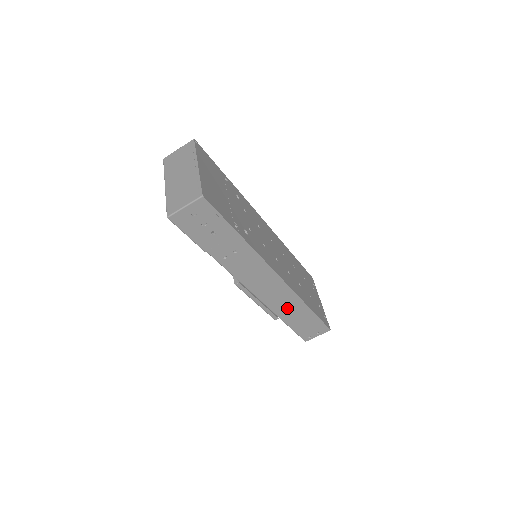
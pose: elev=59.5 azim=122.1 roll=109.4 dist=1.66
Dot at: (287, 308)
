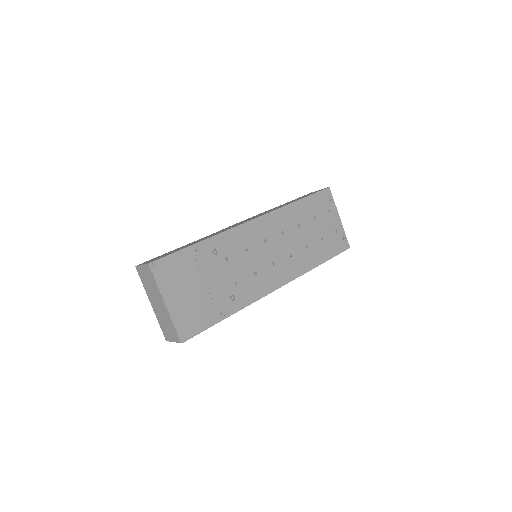
Dot at: occluded
